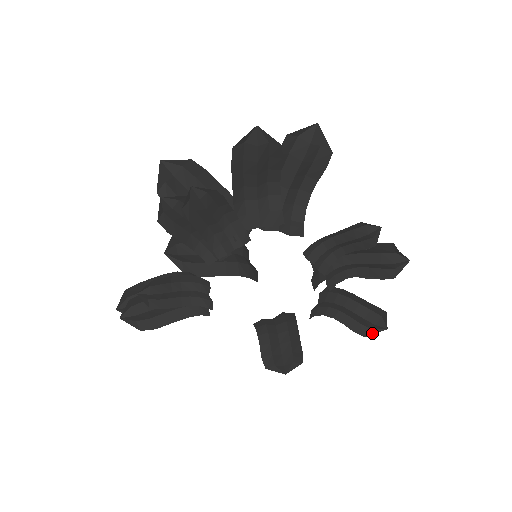
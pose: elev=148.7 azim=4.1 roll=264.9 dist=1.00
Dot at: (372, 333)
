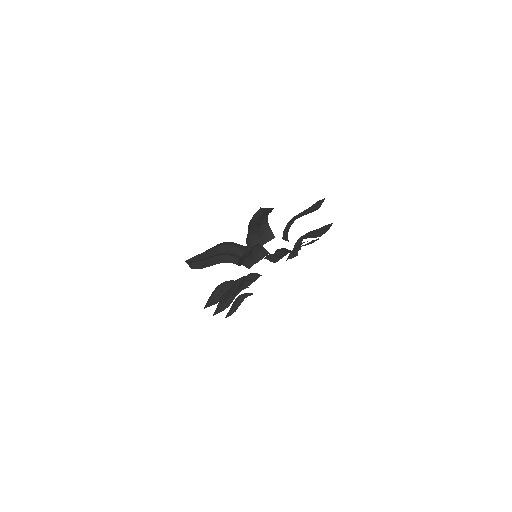
Dot at: occluded
